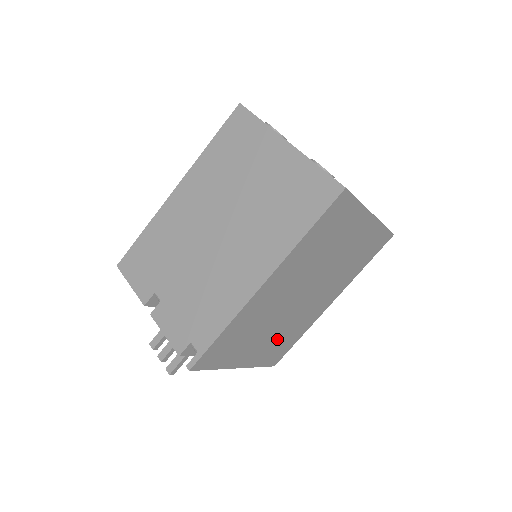
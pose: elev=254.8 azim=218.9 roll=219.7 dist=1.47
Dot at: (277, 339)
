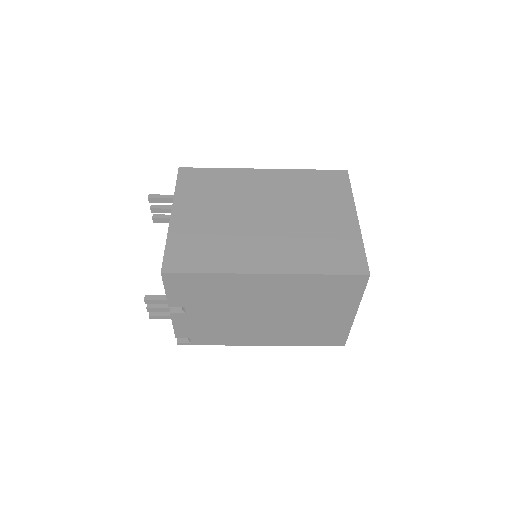
Dot at: occluded
